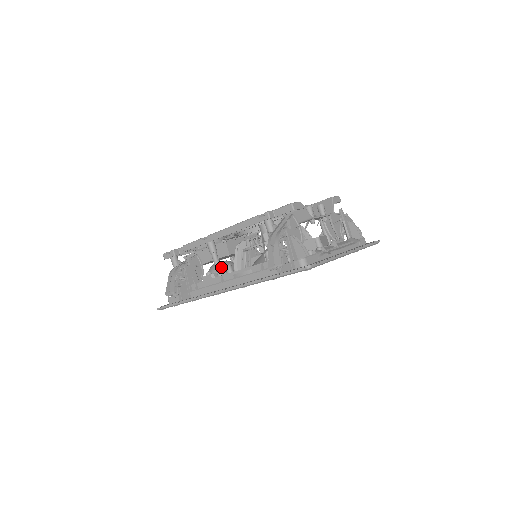
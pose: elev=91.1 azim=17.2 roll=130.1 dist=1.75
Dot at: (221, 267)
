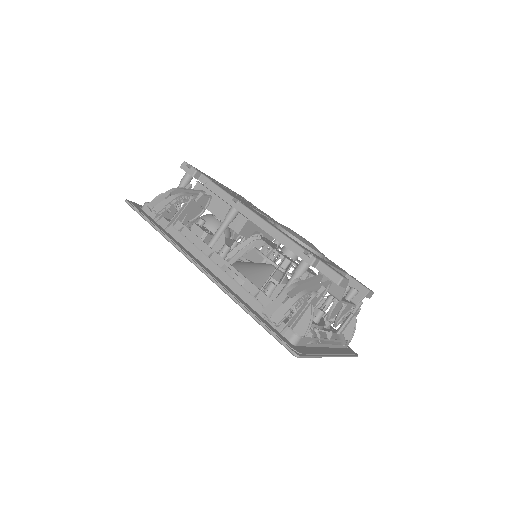
Dot at: (220, 239)
